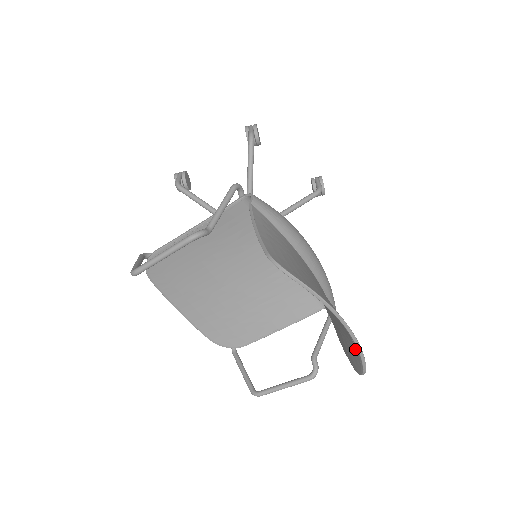
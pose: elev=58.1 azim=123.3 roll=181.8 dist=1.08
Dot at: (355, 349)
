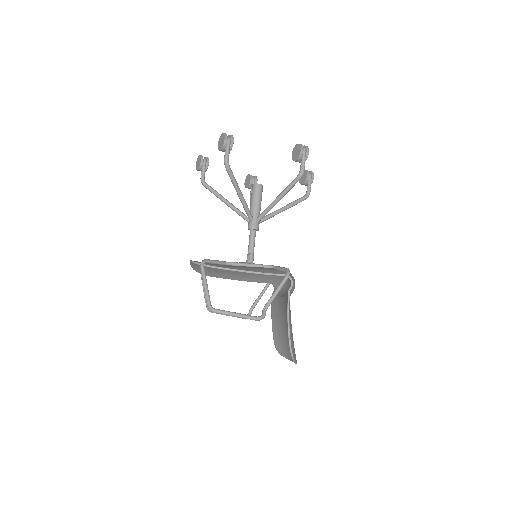
Dot at: (286, 355)
